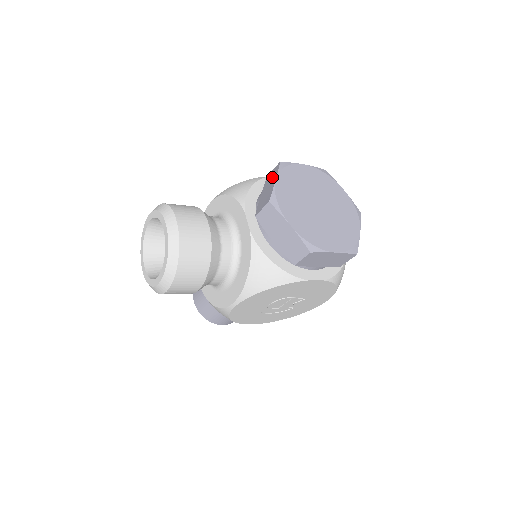
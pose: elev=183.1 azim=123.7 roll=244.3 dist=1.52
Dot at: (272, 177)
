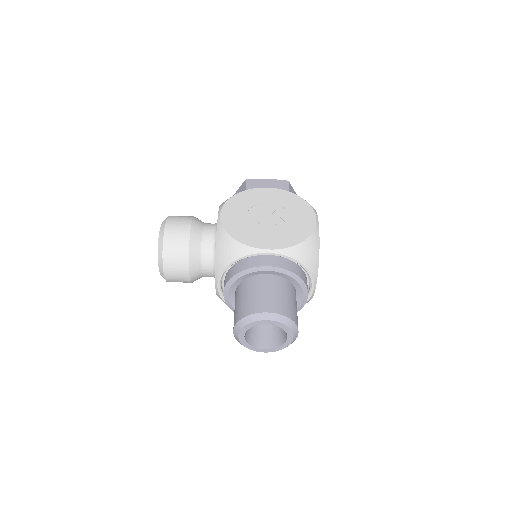
Dot at: occluded
